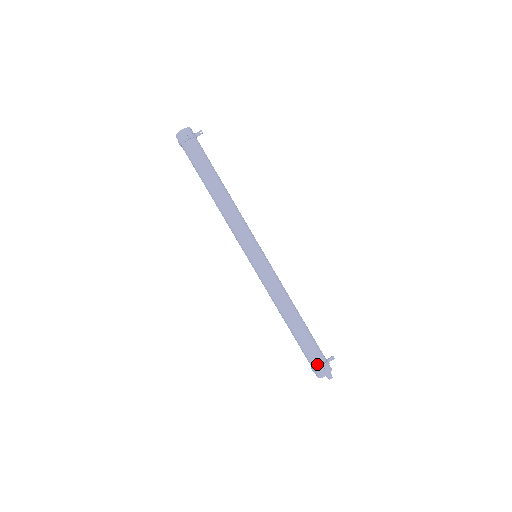
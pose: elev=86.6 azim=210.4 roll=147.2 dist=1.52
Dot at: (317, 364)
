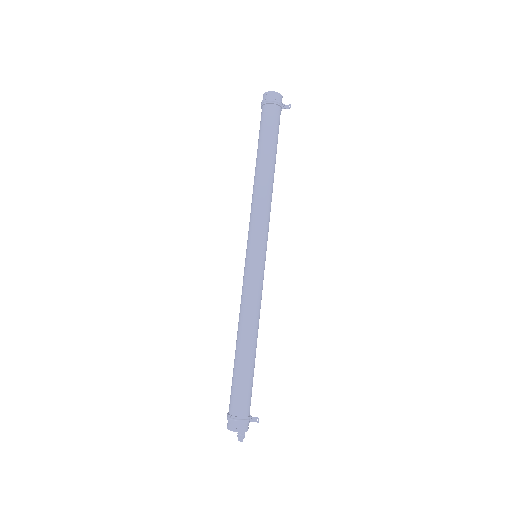
Dot at: (235, 411)
